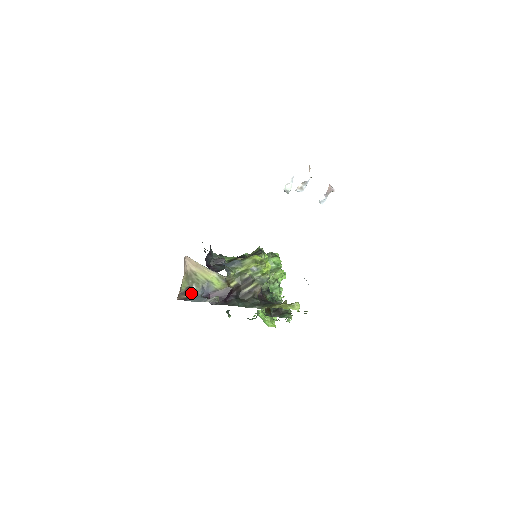
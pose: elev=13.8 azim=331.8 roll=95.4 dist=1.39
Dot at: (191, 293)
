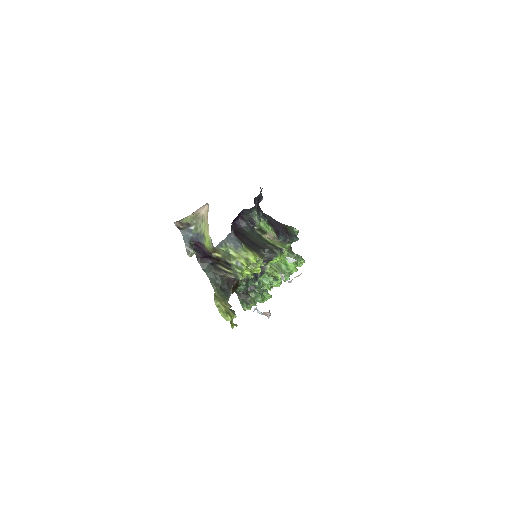
Dot at: (187, 228)
